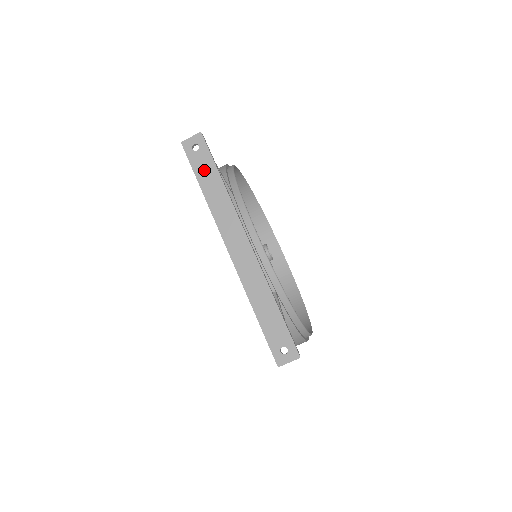
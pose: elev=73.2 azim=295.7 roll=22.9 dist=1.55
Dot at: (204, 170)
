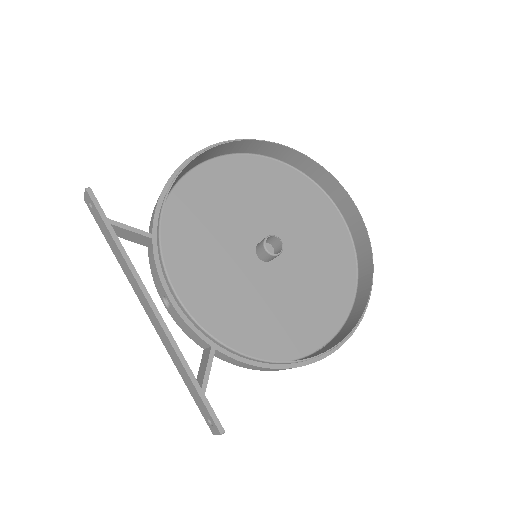
Dot at: (104, 230)
